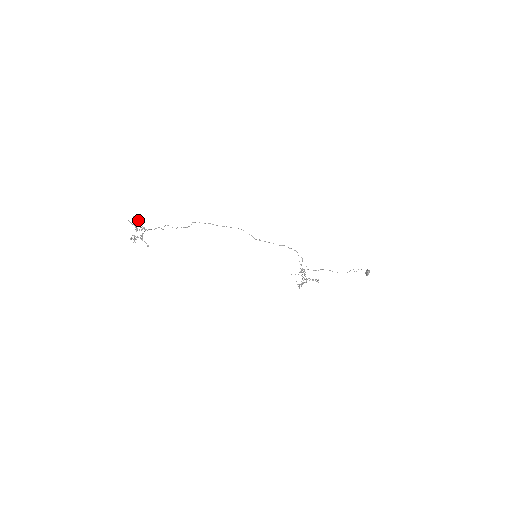
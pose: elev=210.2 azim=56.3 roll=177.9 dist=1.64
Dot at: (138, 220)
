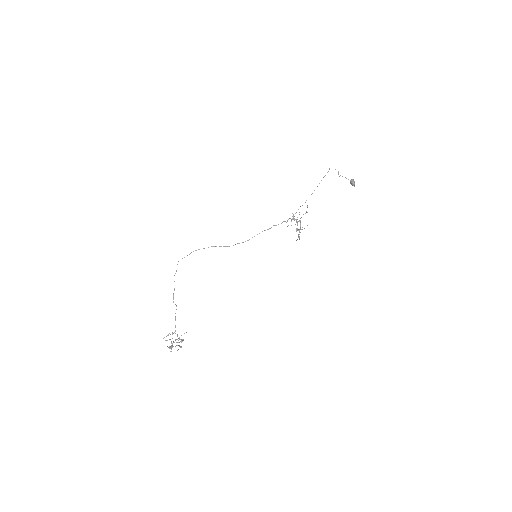
Dot at: (171, 343)
